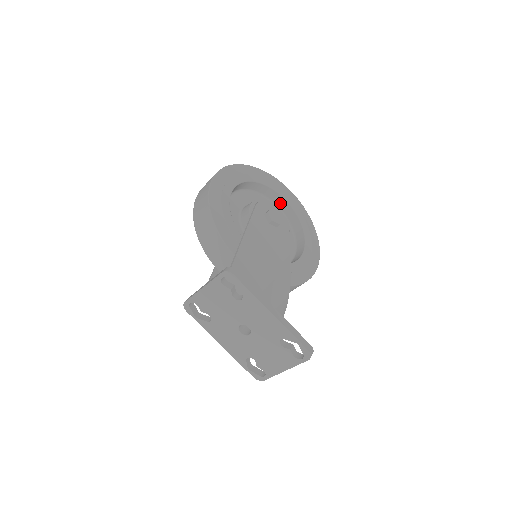
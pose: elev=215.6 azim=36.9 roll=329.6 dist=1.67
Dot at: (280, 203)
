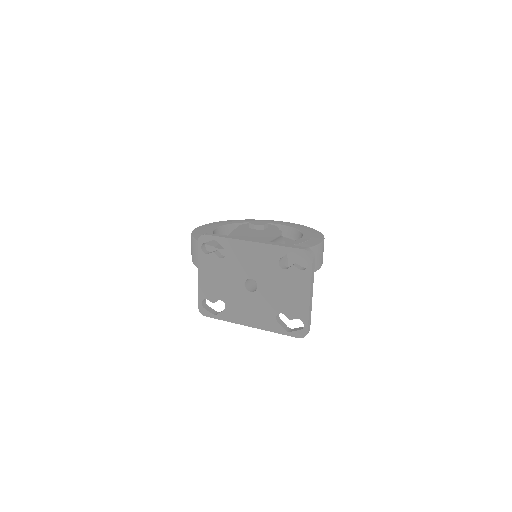
Dot at: occluded
